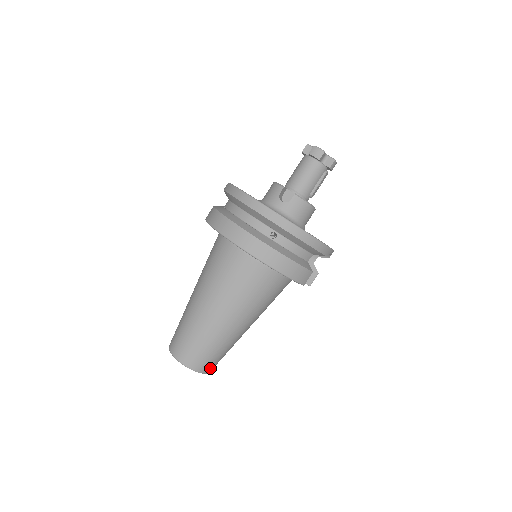
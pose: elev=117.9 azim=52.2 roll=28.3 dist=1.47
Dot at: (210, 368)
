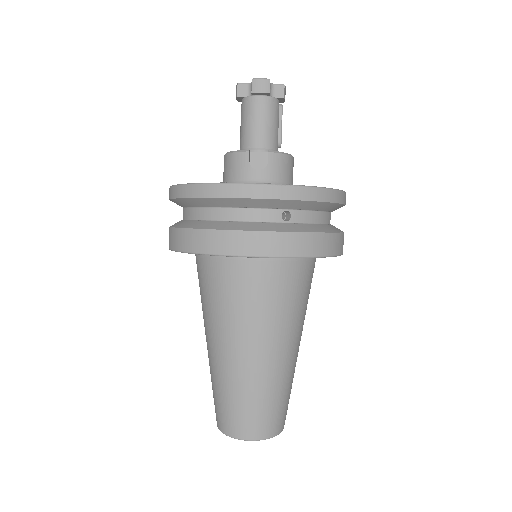
Dot at: (285, 419)
